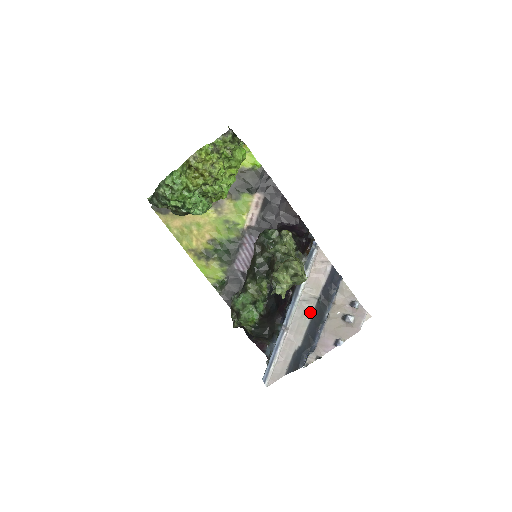
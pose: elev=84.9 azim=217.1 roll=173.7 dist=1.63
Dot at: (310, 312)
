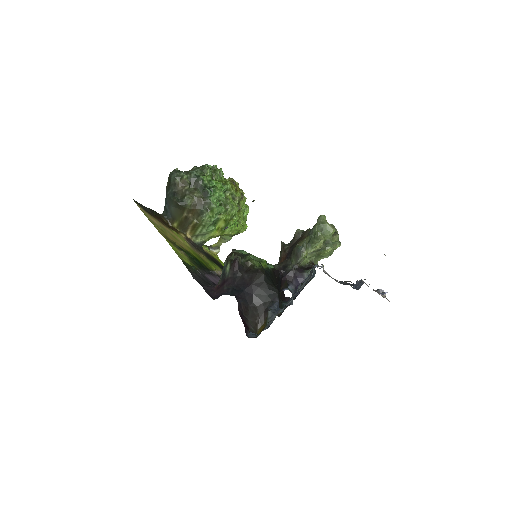
Dot at: occluded
